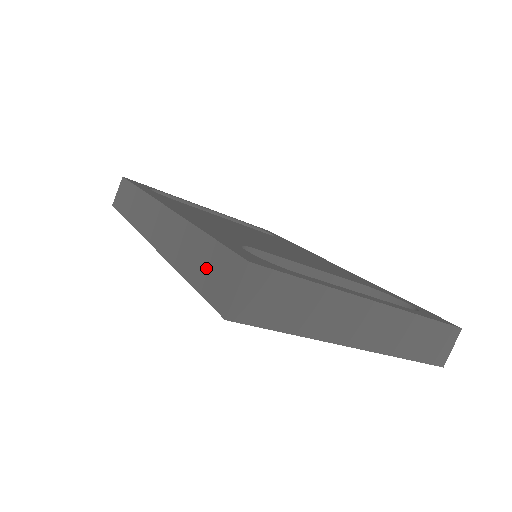
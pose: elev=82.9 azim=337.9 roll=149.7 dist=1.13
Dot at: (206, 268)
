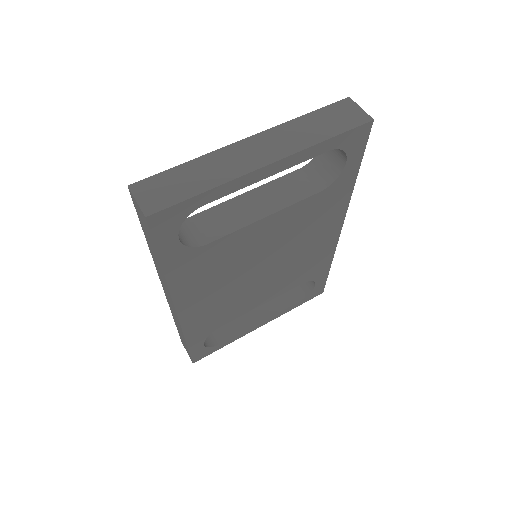
Dot at: (148, 236)
